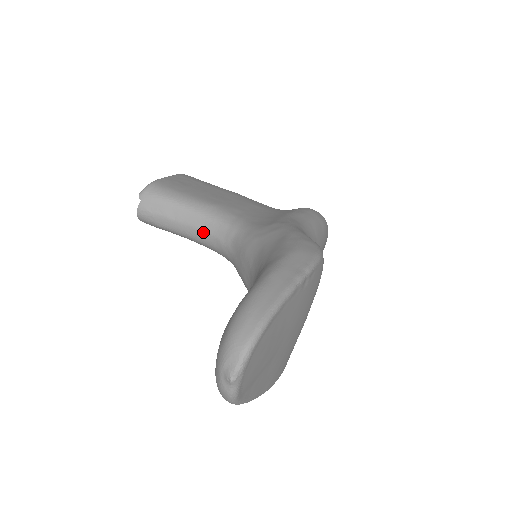
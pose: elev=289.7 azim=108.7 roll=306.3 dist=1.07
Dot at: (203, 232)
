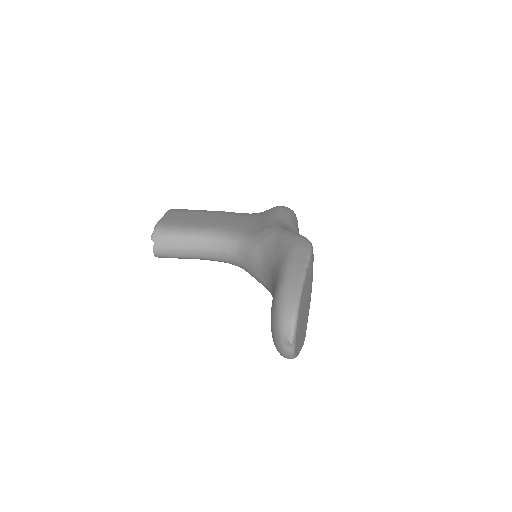
Dot at: (211, 251)
